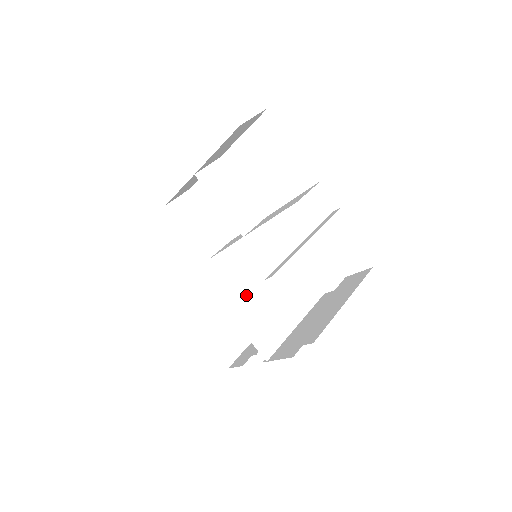
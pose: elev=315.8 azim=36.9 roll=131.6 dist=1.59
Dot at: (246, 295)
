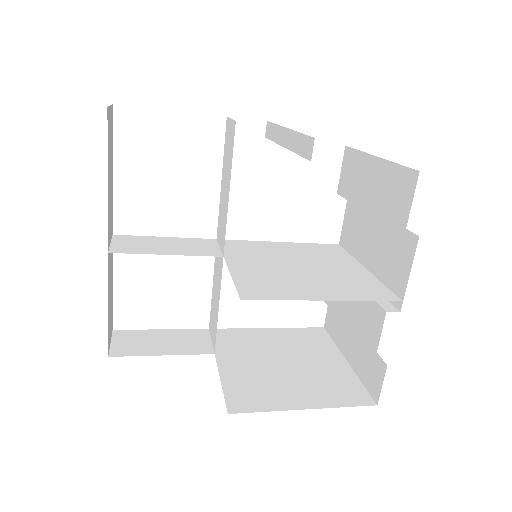
Dot at: (299, 281)
